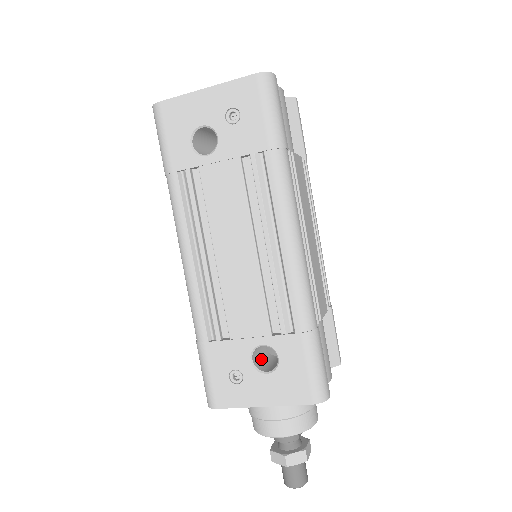
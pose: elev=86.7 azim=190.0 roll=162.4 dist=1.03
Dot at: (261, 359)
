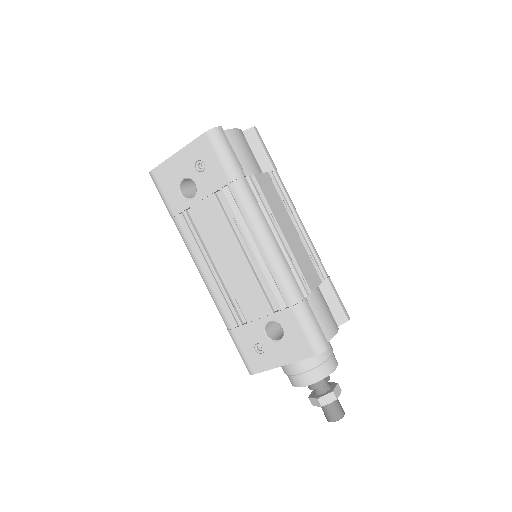
Dot at: (276, 332)
